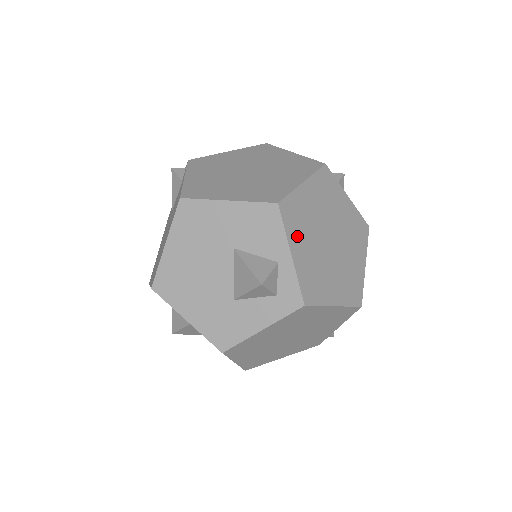
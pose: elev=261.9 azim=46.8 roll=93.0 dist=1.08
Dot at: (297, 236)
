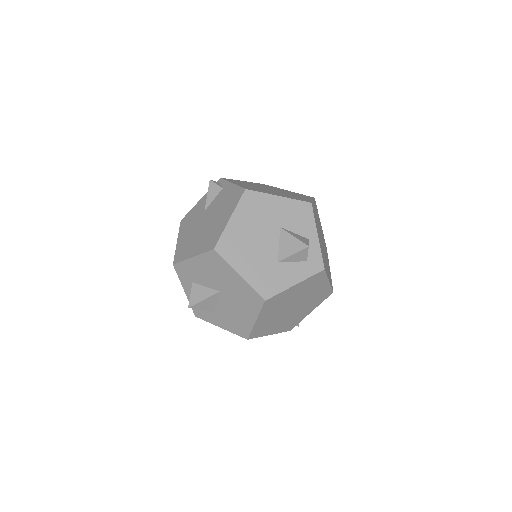
Dot at: (317, 227)
